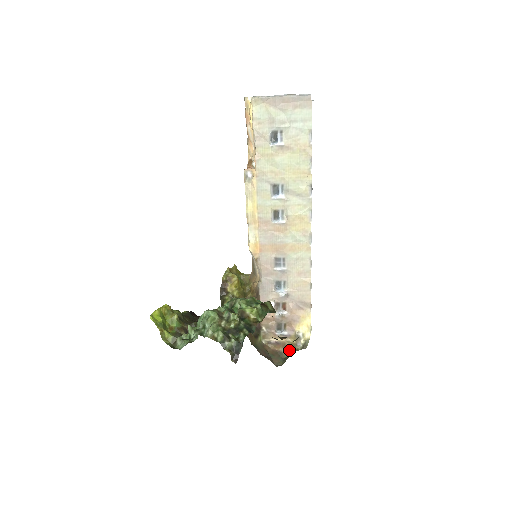
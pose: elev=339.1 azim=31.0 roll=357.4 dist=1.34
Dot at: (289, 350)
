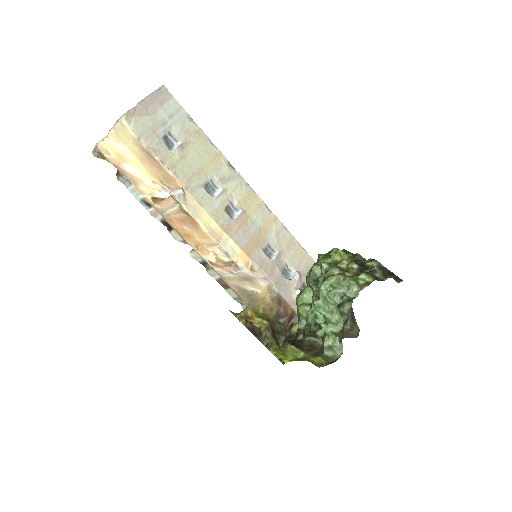
Dot at: occluded
